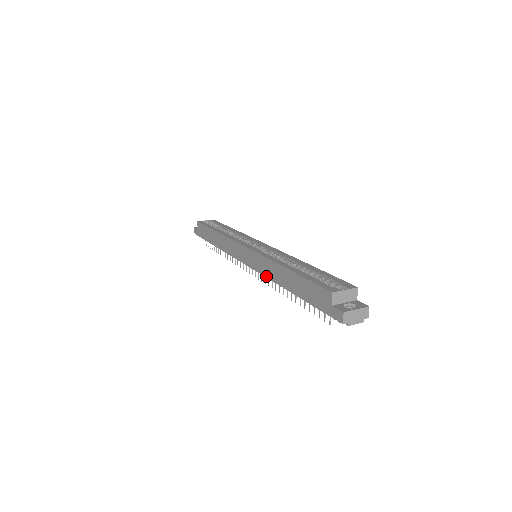
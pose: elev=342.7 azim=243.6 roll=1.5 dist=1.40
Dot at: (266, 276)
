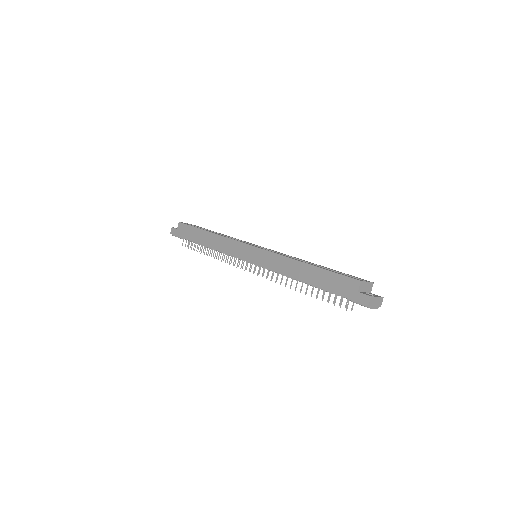
Dot at: (275, 270)
